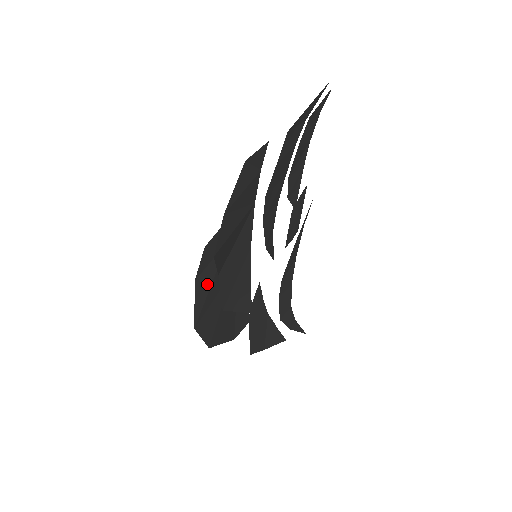
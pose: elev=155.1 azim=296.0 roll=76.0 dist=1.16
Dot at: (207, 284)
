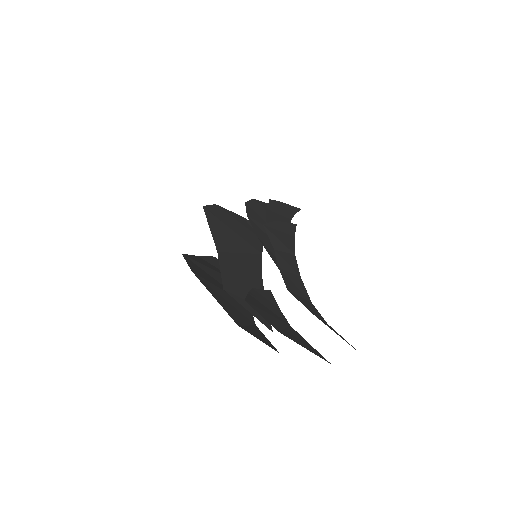
Dot at: (210, 267)
